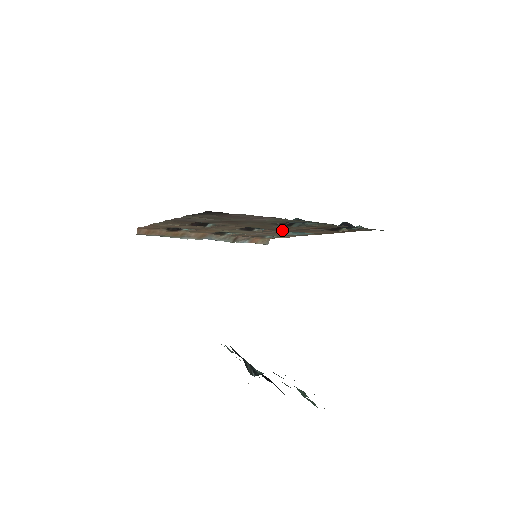
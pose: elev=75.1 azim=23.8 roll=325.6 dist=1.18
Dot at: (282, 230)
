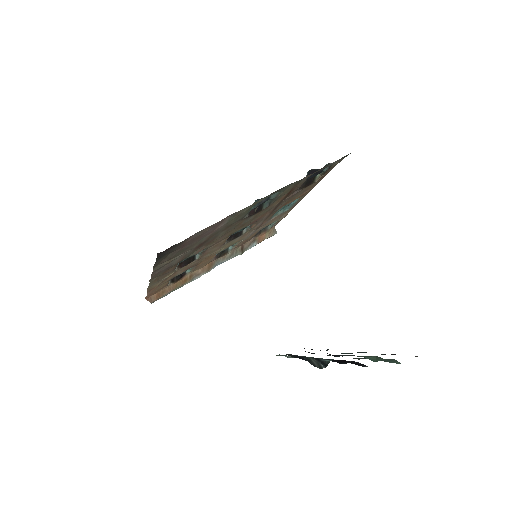
Dot at: (265, 216)
